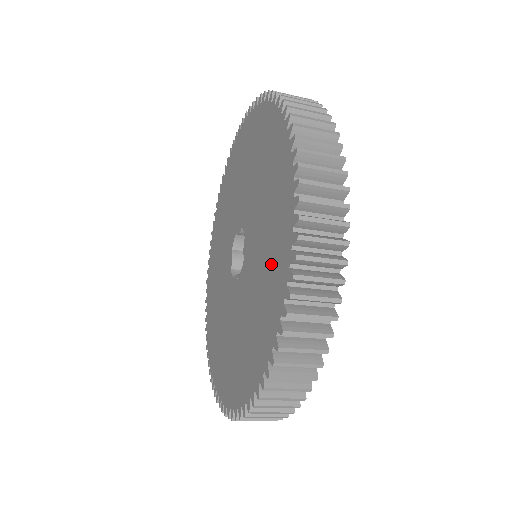
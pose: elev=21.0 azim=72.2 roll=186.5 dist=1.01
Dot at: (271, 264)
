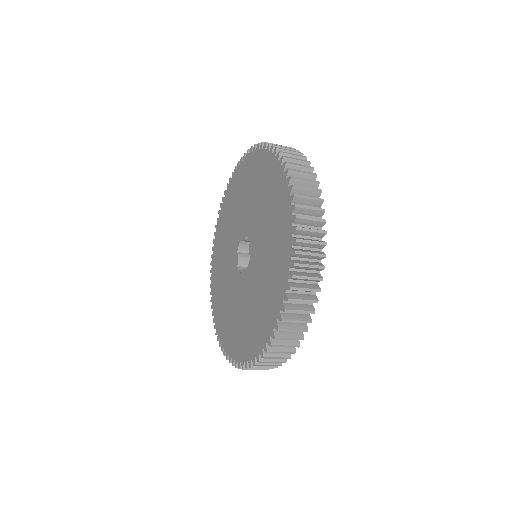
Dot at: (276, 259)
